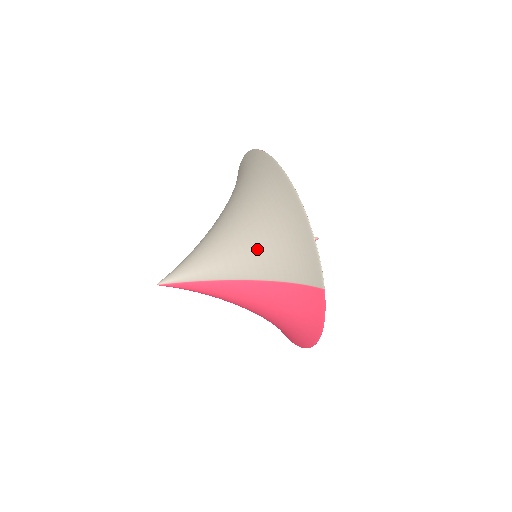
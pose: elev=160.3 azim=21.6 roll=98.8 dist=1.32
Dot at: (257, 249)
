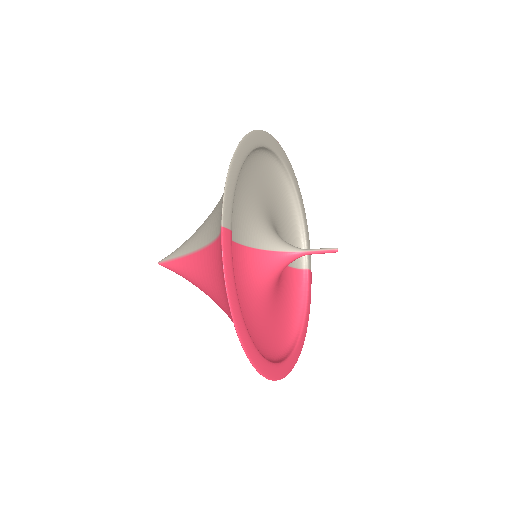
Dot at: (214, 211)
